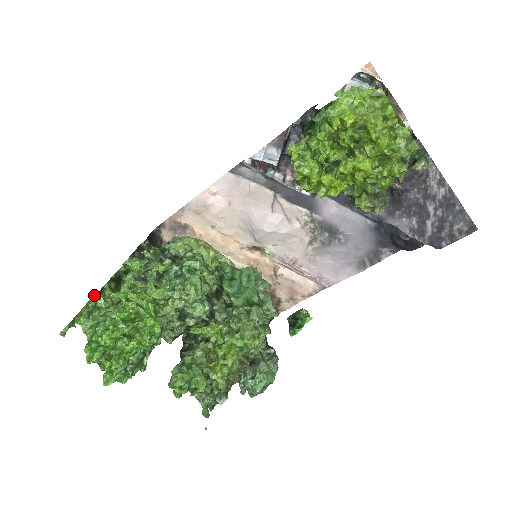
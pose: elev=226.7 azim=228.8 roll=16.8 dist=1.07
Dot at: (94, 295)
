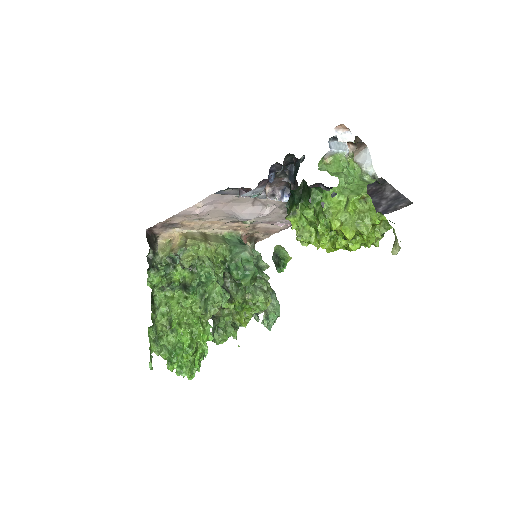
Dot at: (149, 327)
